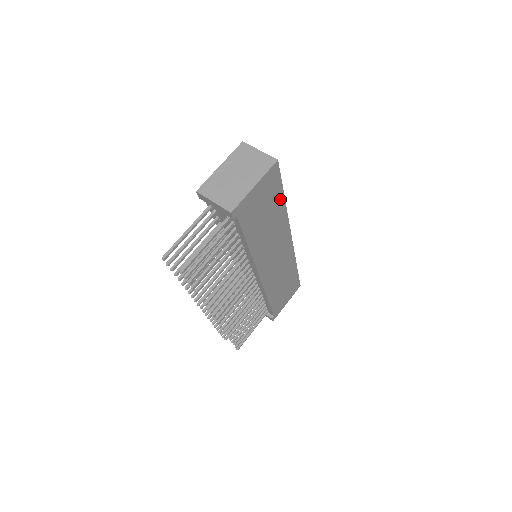
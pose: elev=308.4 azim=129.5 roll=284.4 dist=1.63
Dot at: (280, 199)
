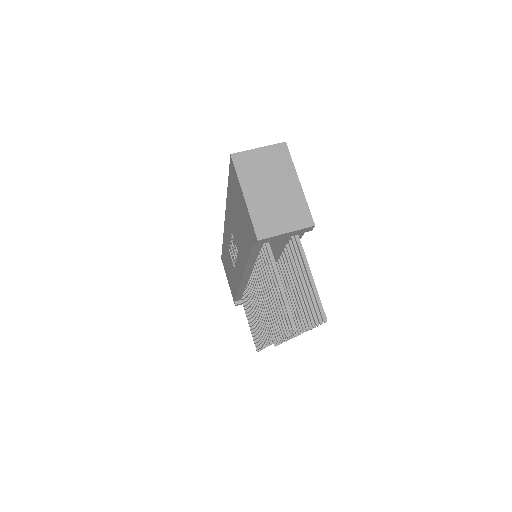
Dot at: occluded
